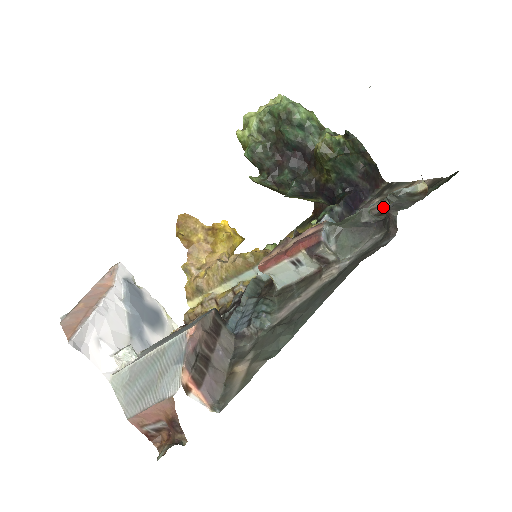
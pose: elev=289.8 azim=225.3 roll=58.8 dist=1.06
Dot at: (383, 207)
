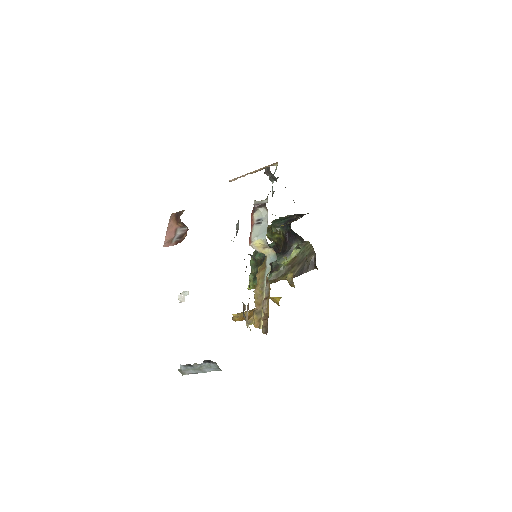
Dot at: occluded
